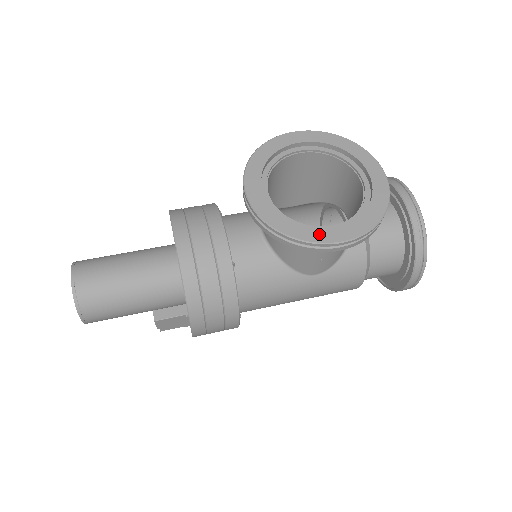
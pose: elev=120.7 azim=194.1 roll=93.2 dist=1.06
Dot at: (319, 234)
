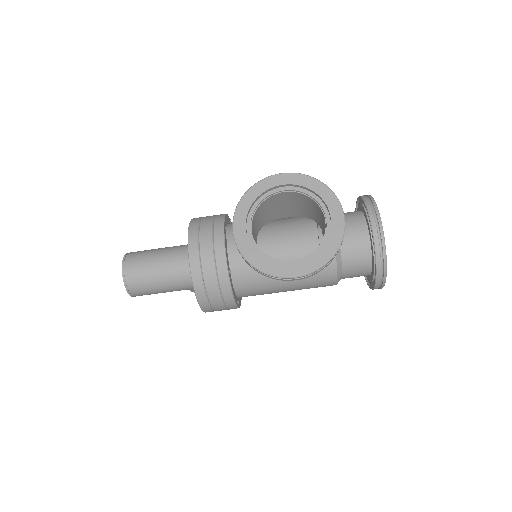
Dot at: (280, 269)
